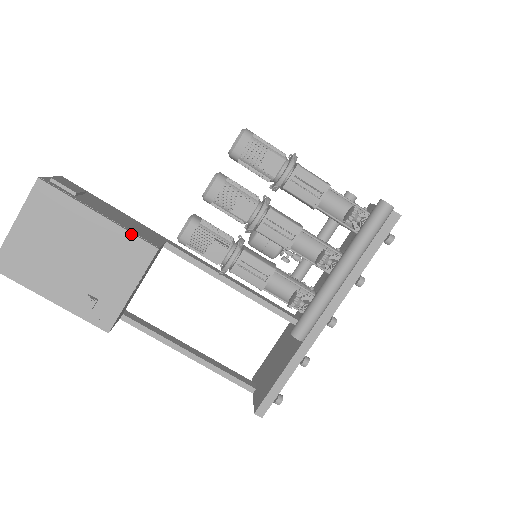
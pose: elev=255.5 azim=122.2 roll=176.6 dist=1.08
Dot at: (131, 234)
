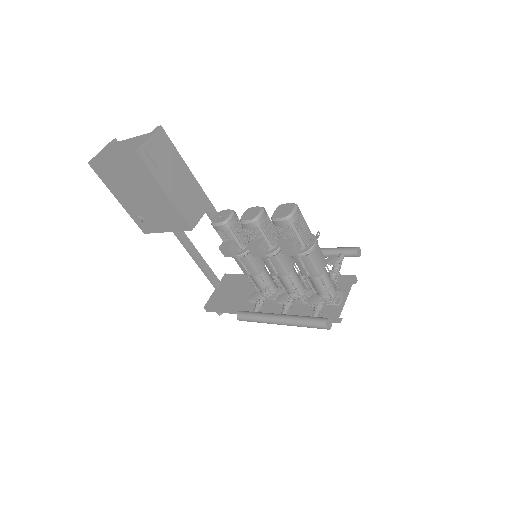
Dot at: (180, 214)
